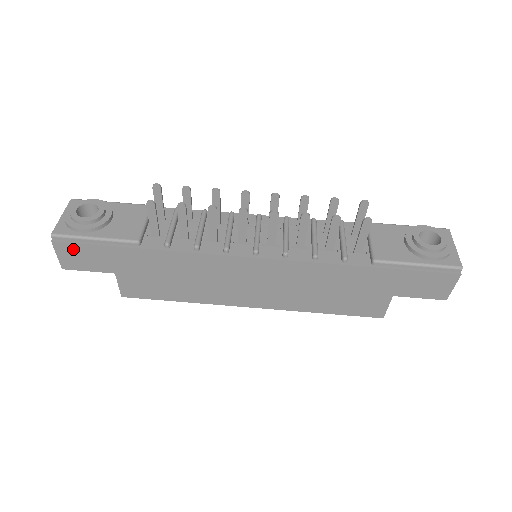
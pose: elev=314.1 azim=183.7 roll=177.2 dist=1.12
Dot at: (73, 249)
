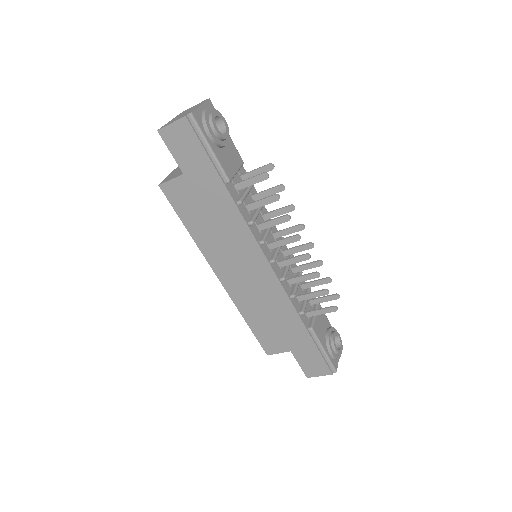
Dot at: (189, 135)
